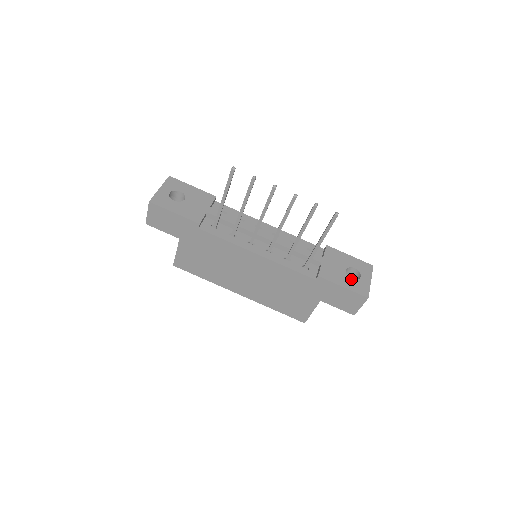
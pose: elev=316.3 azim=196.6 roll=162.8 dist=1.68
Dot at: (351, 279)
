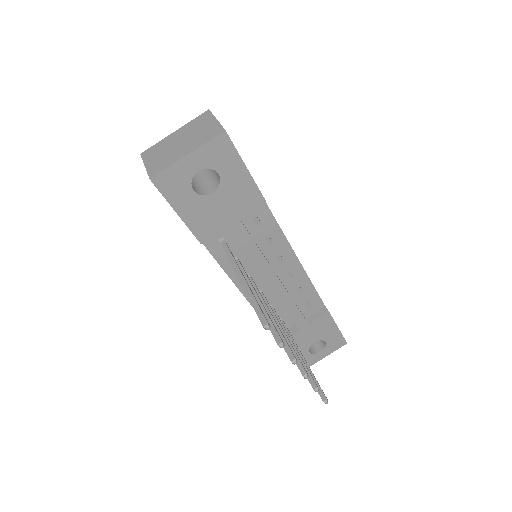
Dot at: (308, 352)
